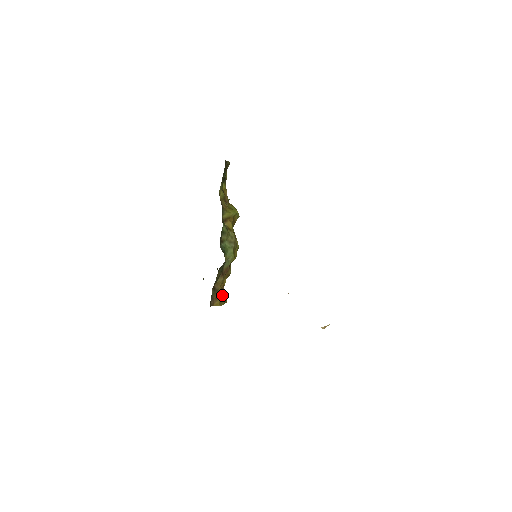
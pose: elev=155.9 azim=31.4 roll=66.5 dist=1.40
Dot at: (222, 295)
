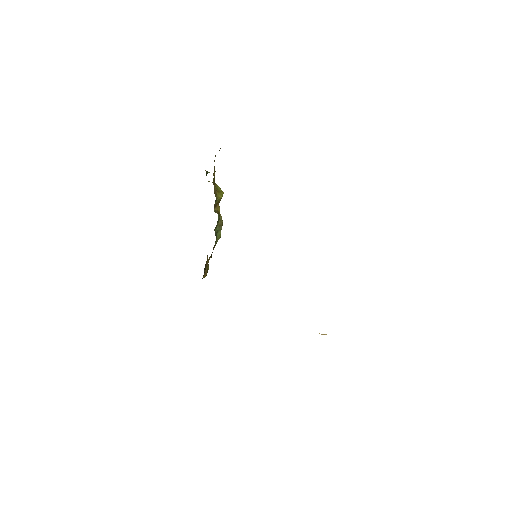
Dot at: occluded
